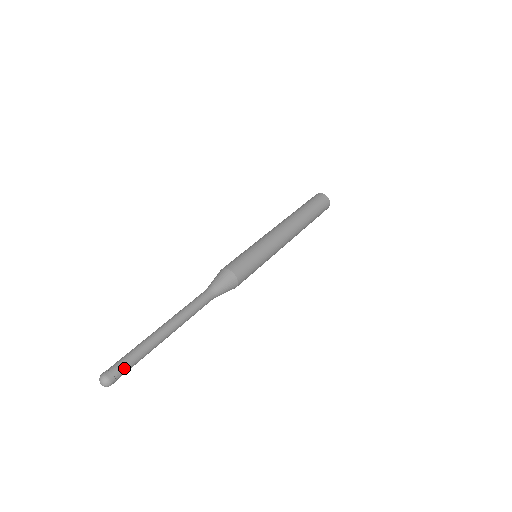
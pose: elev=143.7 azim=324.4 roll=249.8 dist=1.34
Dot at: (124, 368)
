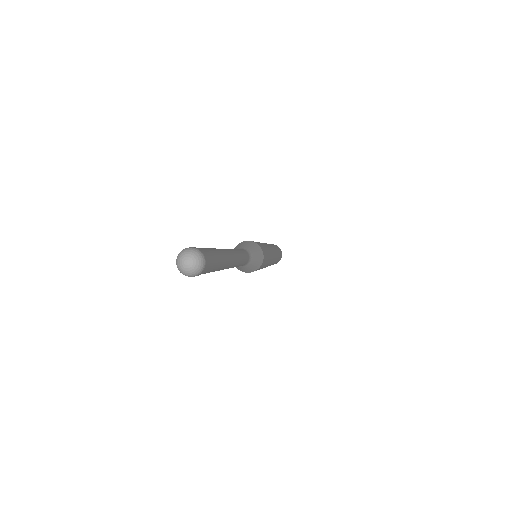
Dot at: (211, 266)
